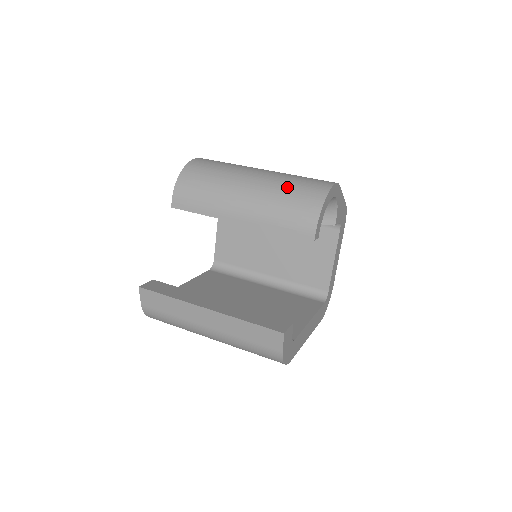
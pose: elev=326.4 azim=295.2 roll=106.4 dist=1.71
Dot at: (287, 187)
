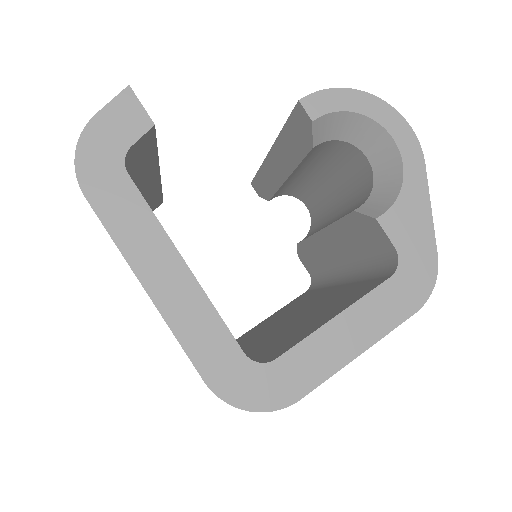
Dot at: occluded
